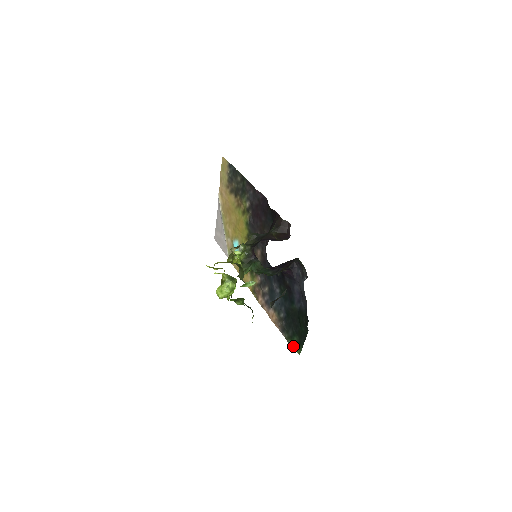
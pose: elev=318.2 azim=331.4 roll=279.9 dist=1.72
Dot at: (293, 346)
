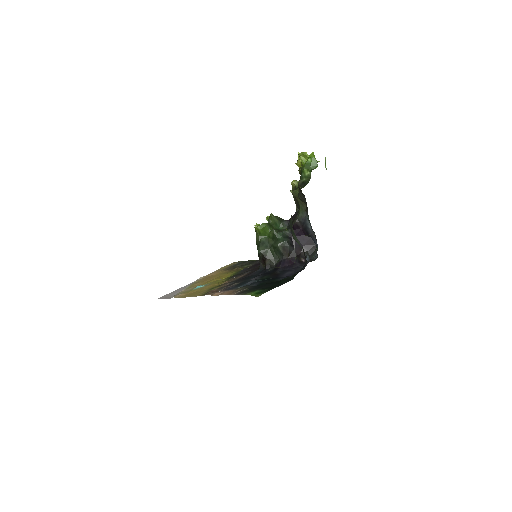
Dot at: (253, 294)
